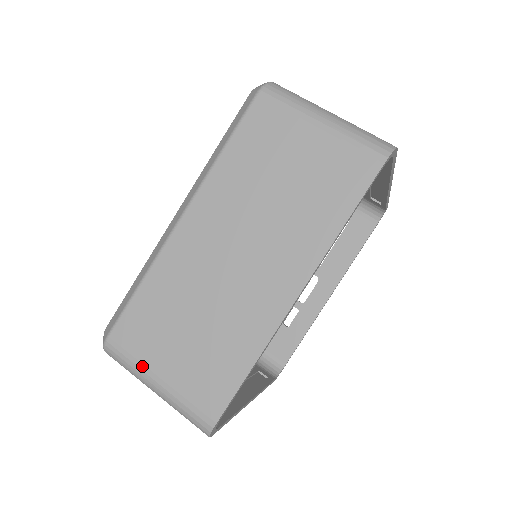
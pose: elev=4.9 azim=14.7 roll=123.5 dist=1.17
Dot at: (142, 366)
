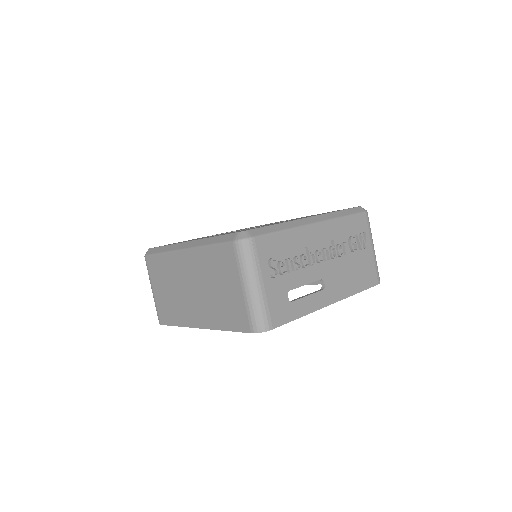
Dot at: (150, 280)
